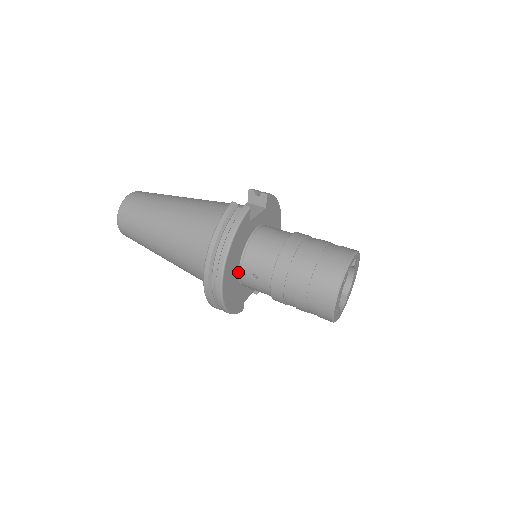
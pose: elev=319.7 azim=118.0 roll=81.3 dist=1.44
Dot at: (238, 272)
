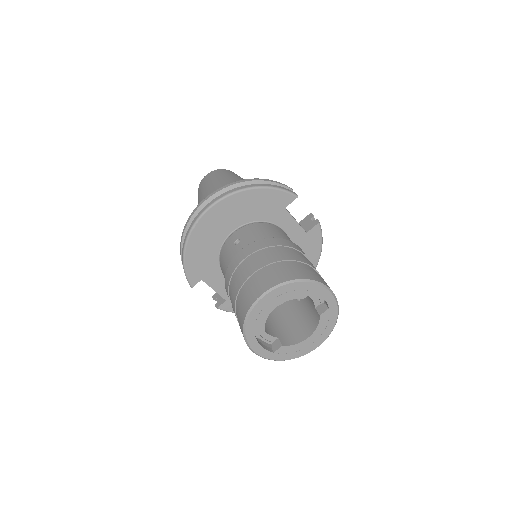
Dot at: (231, 232)
